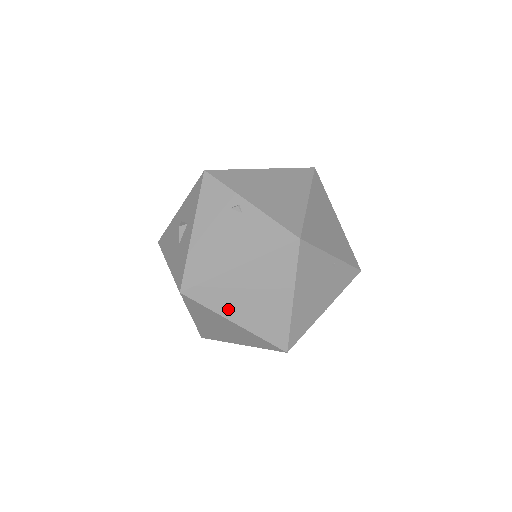
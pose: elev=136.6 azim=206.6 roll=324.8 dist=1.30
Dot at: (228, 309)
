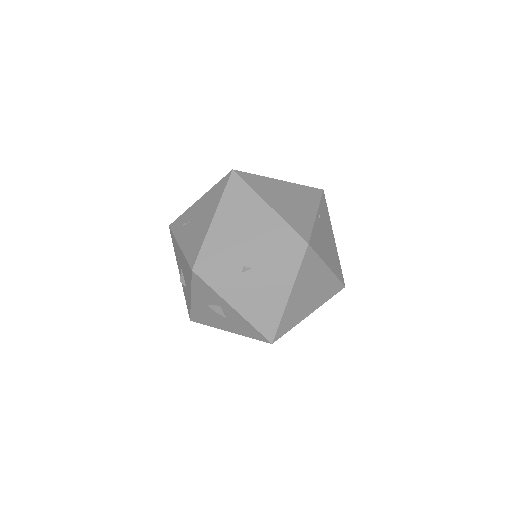
Dot at: (302, 315)
